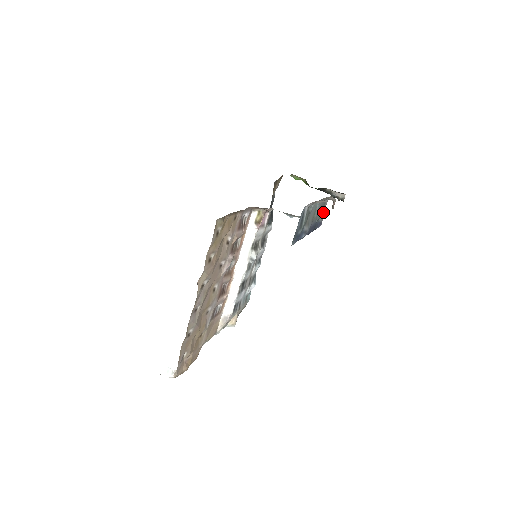
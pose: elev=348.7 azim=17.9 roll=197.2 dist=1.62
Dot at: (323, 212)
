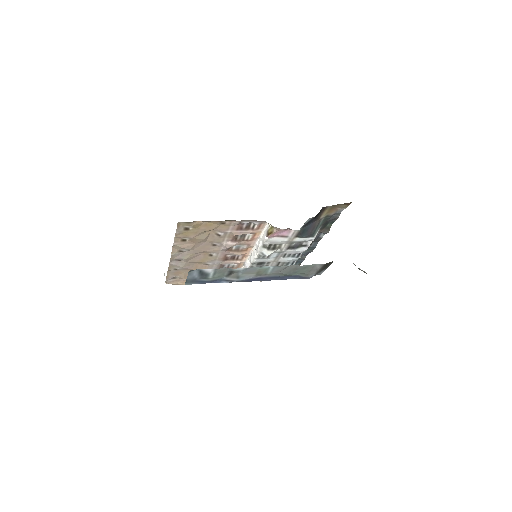
Dot at: (299, 273)
